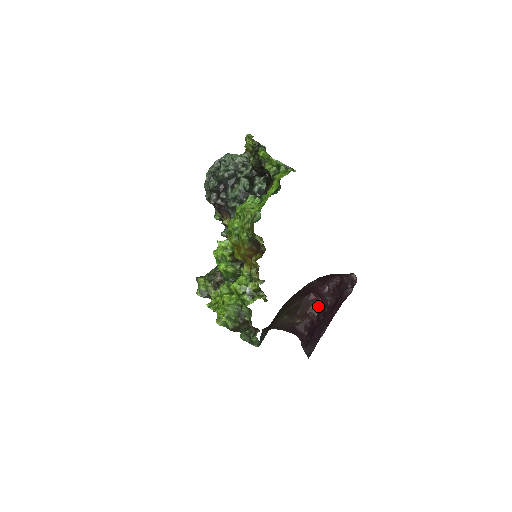
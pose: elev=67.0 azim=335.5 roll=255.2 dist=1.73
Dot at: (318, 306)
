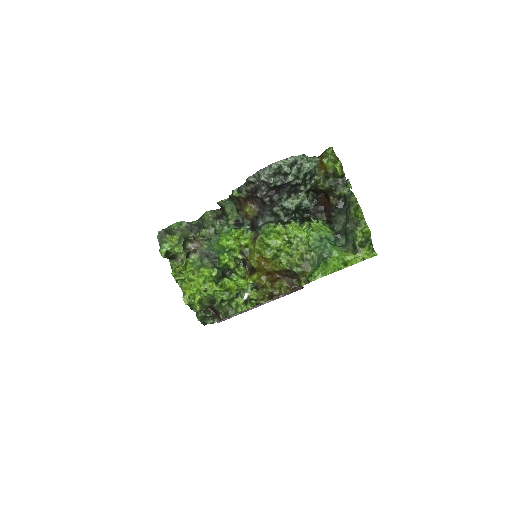
Dot at: occluded
